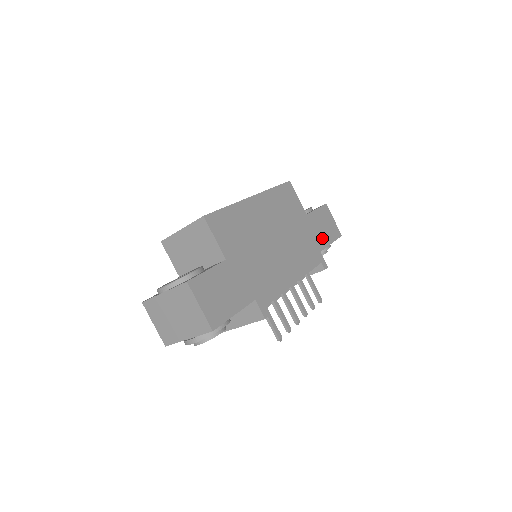
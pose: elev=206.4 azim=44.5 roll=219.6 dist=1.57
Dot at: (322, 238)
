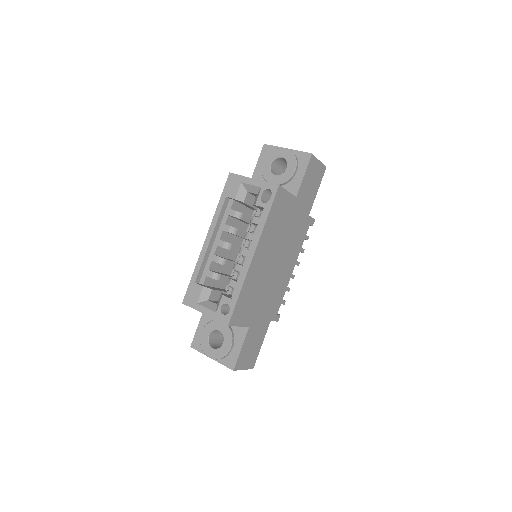
Dot at: (310, 200)
